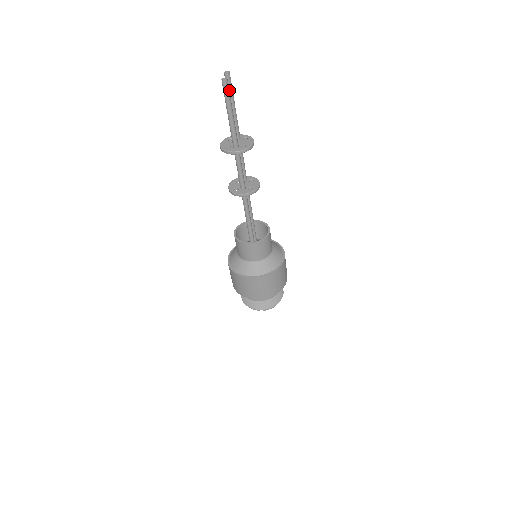
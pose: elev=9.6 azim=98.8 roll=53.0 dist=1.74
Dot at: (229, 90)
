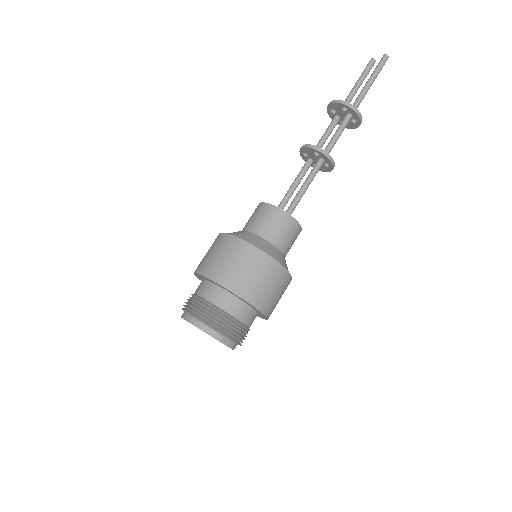
Dot at: (368, 72)
